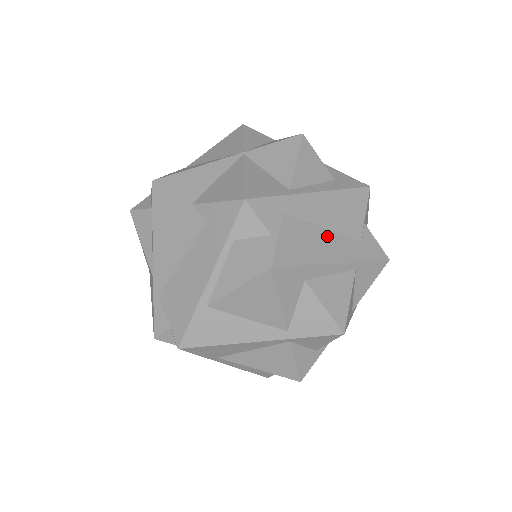
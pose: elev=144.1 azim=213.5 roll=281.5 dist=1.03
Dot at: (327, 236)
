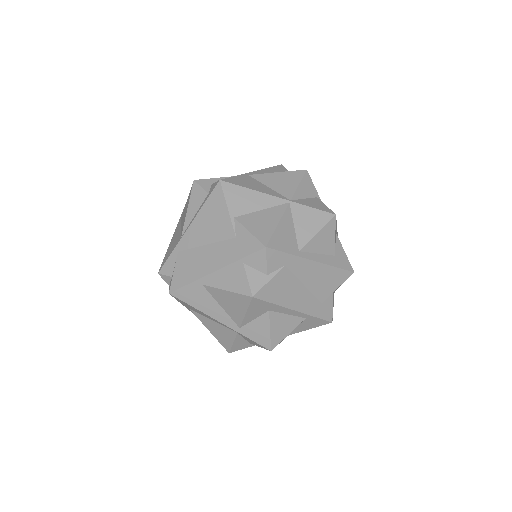
Dot at: (302, 291)
